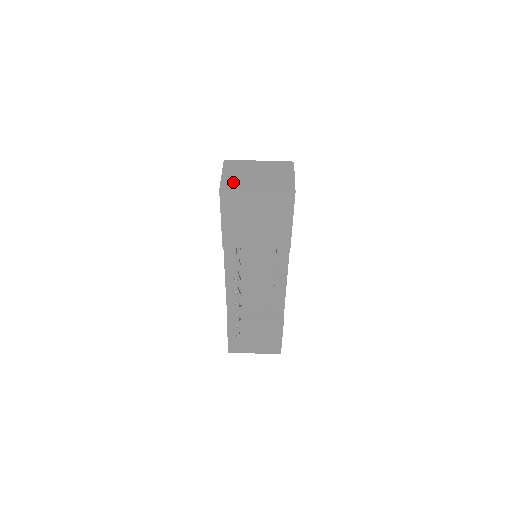
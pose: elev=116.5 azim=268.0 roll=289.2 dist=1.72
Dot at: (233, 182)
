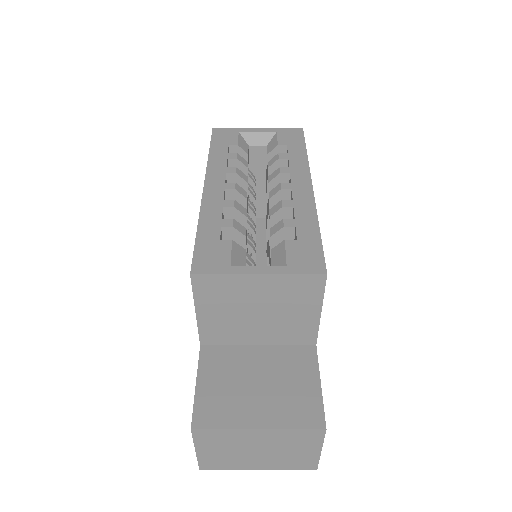
Dot at: (218, 461)
